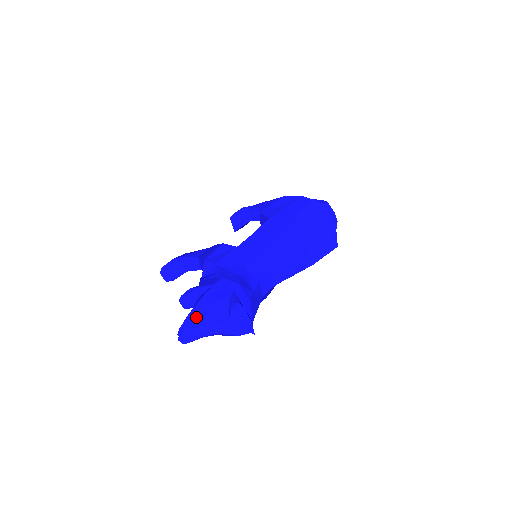
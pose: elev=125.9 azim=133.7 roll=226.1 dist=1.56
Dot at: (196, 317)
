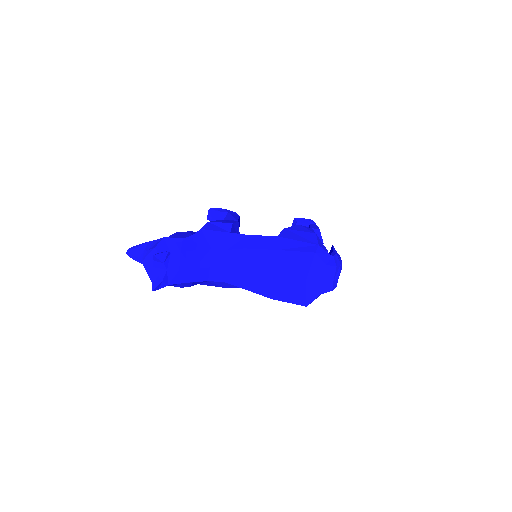
Dot at: (147, 247)
